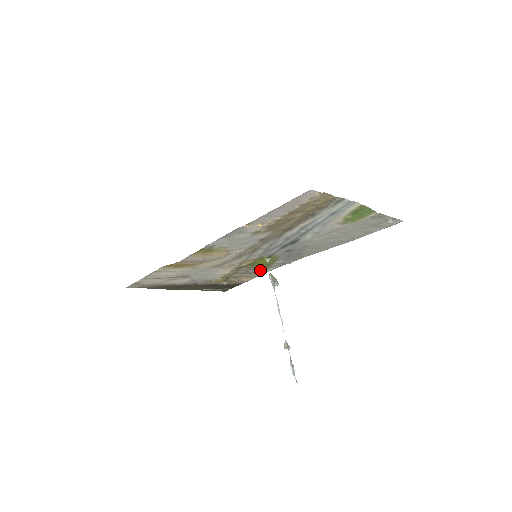
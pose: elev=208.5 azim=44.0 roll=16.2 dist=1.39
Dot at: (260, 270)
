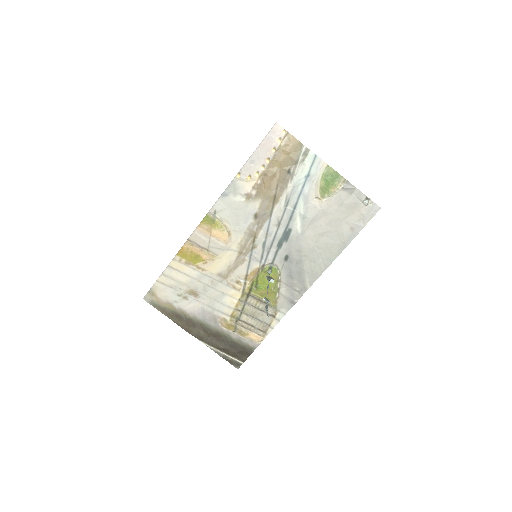
Dot at: (269, 315)
